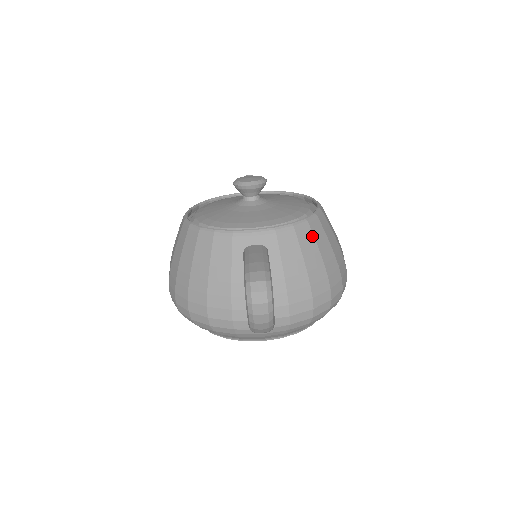
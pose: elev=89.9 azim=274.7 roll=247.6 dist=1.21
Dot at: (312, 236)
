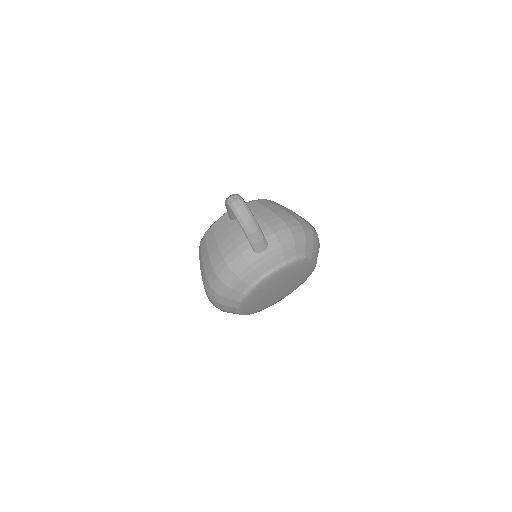
Dot at: (269, 203)
